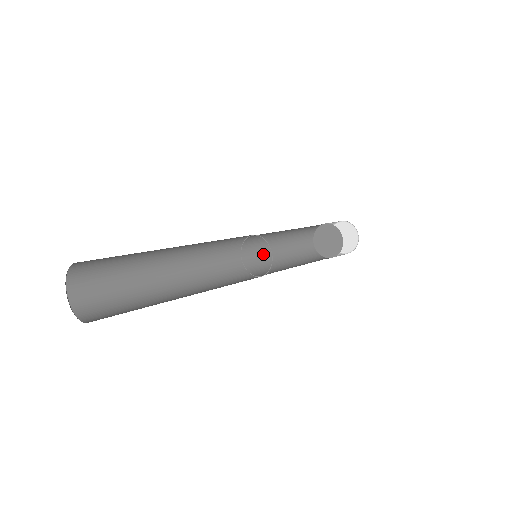
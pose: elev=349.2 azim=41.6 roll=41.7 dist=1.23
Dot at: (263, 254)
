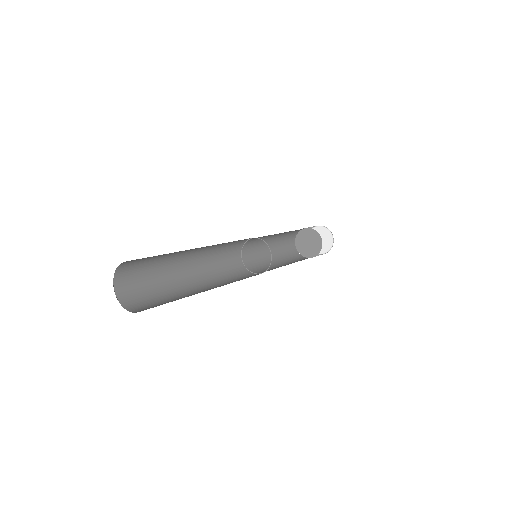
Dot at: (267, 267)
